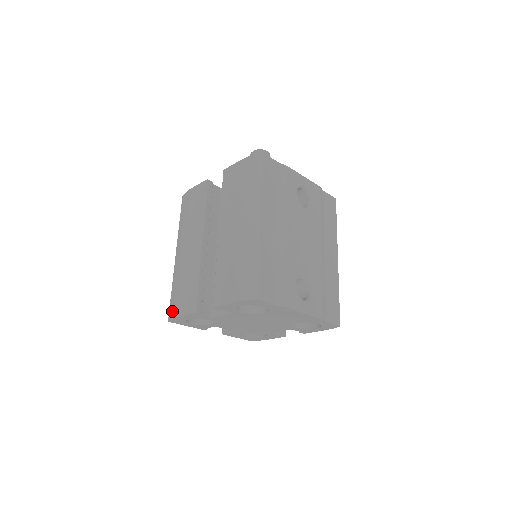
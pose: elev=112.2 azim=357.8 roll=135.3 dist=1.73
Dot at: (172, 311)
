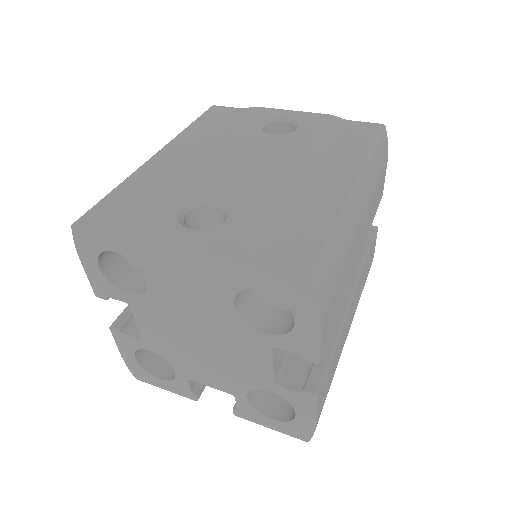
Dot at: occluded
